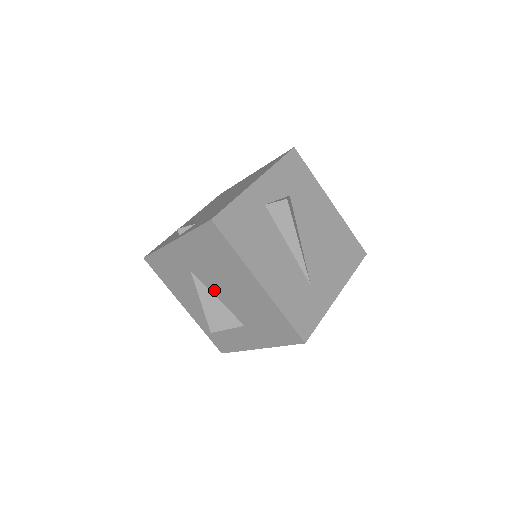
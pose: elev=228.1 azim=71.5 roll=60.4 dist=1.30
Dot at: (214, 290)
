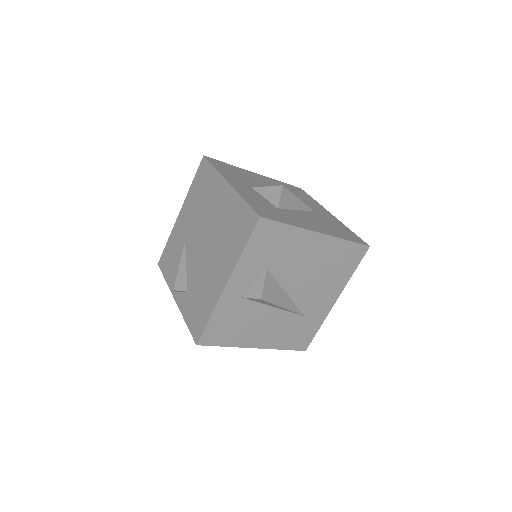
Dot at: occluded
